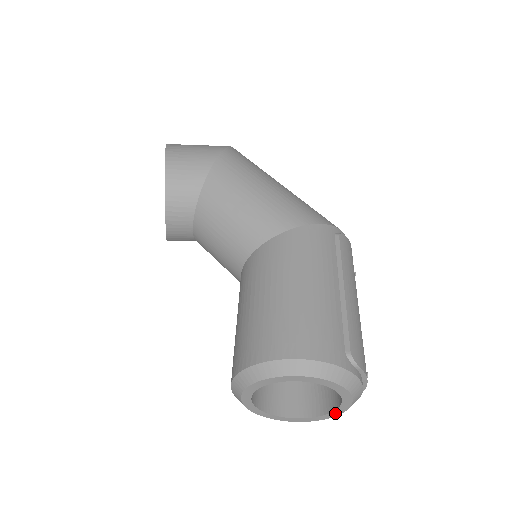
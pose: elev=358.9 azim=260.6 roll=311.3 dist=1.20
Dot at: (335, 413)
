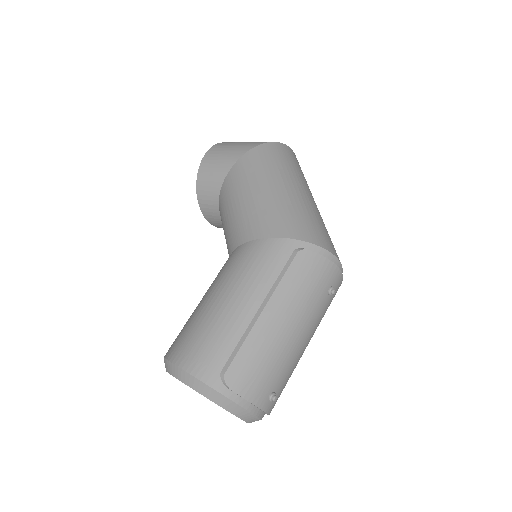
Dot at: occluded
